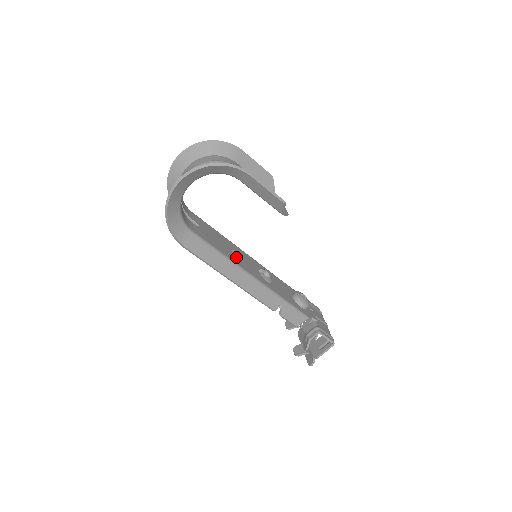
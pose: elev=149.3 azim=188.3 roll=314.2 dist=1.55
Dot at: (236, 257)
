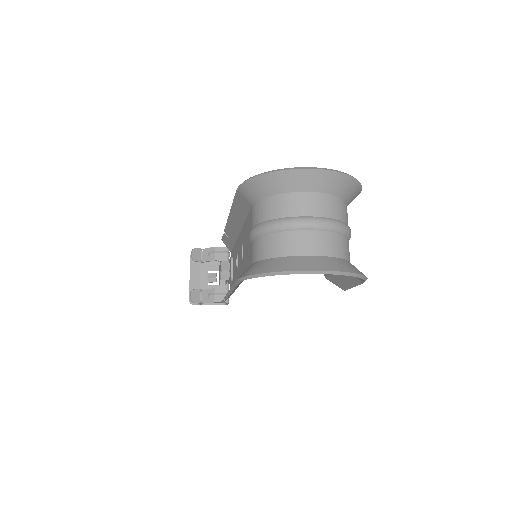
Dot at: occluded
